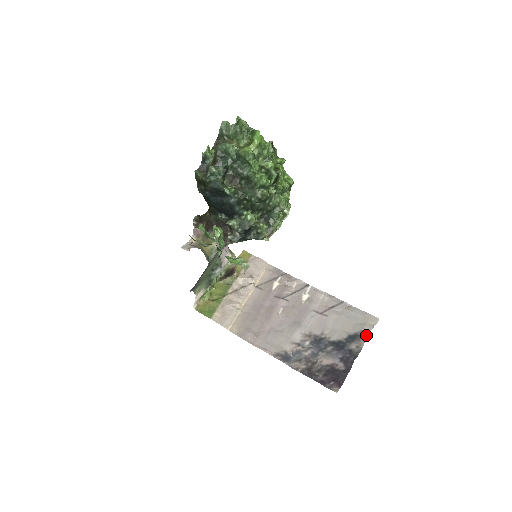
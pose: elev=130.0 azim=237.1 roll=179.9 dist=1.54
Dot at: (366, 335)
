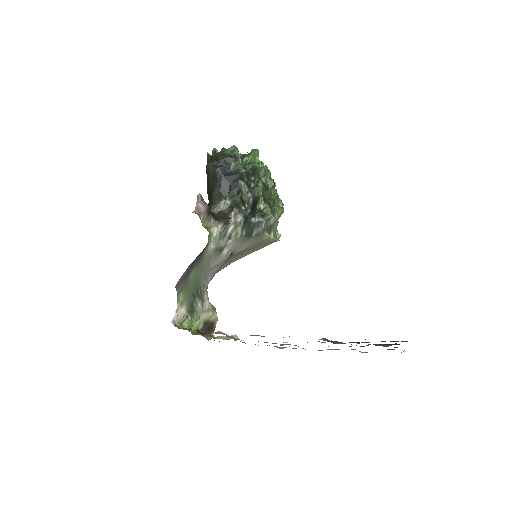
Dot at: occluded
